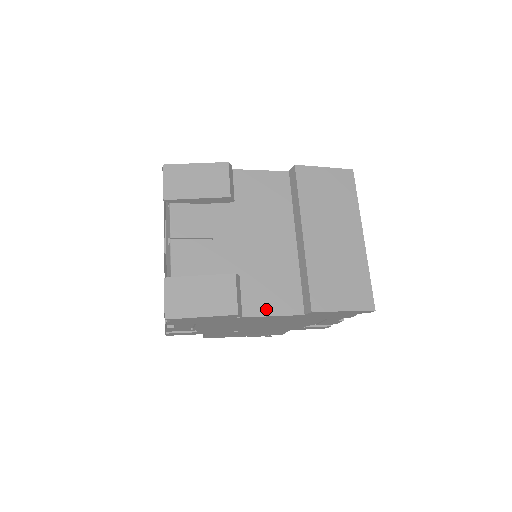
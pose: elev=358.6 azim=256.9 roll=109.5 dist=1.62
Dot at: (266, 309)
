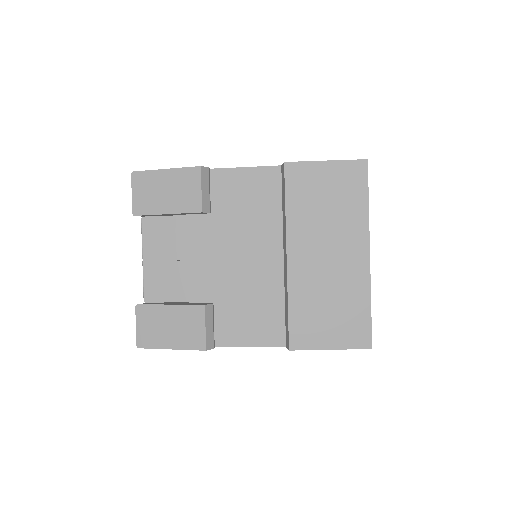
Dot at: (243, 339)
